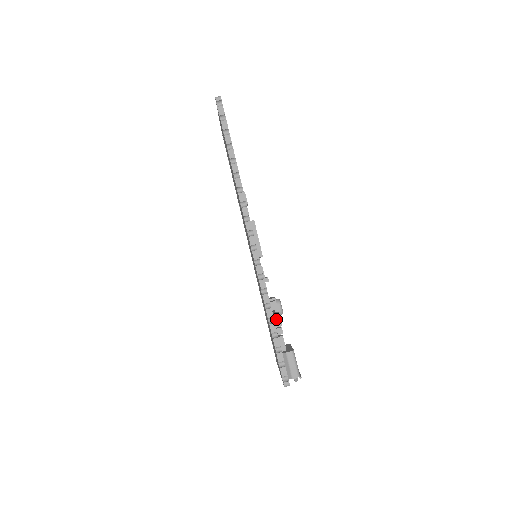
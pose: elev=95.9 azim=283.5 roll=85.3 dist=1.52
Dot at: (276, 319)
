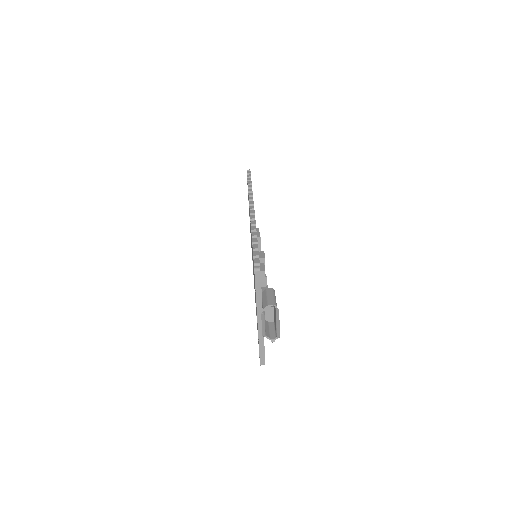
Dot at: (260, 254)
